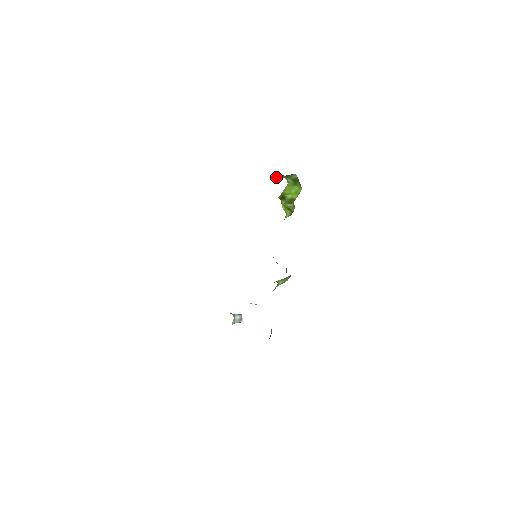
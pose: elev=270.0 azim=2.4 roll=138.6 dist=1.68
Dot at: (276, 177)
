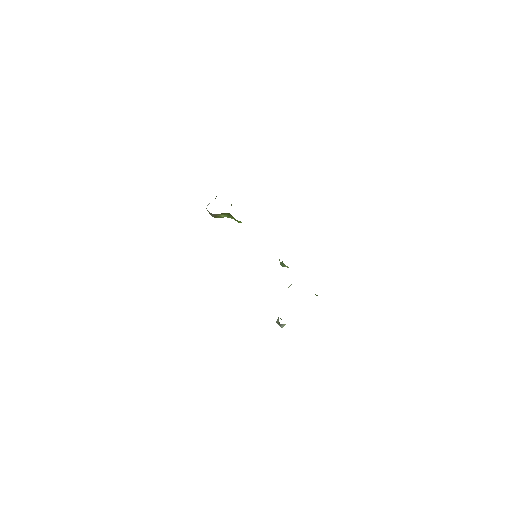
Dot at: occluded
